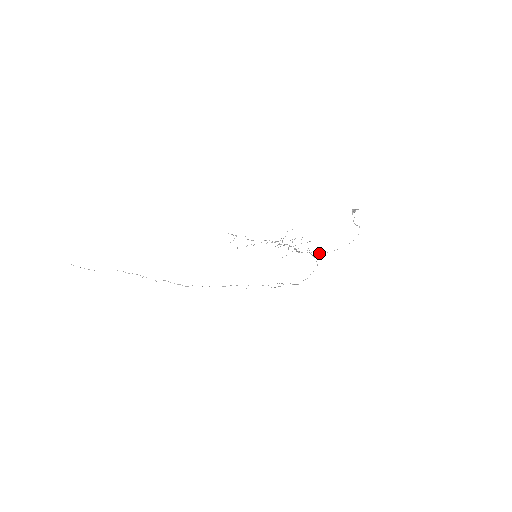
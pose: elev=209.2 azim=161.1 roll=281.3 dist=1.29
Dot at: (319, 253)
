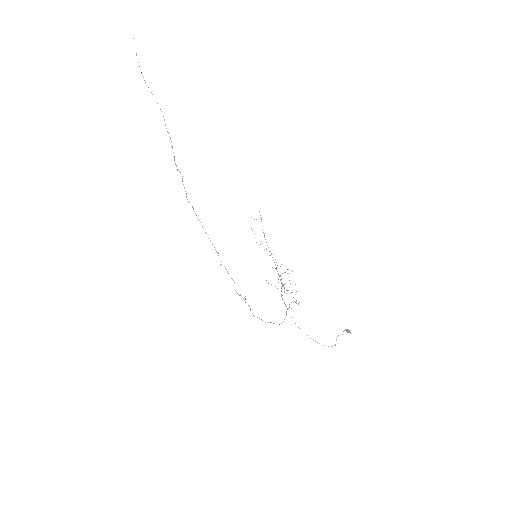
Dot at: occluded
